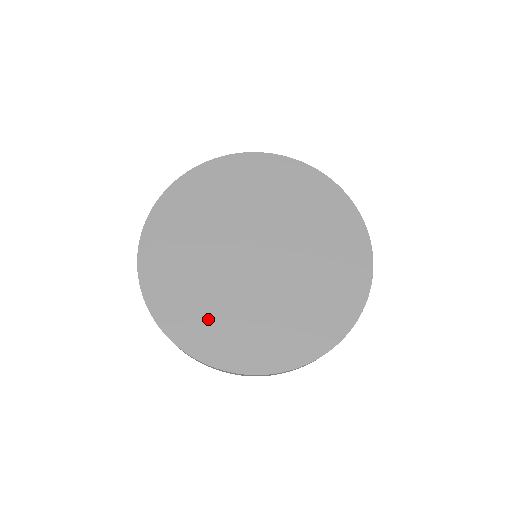
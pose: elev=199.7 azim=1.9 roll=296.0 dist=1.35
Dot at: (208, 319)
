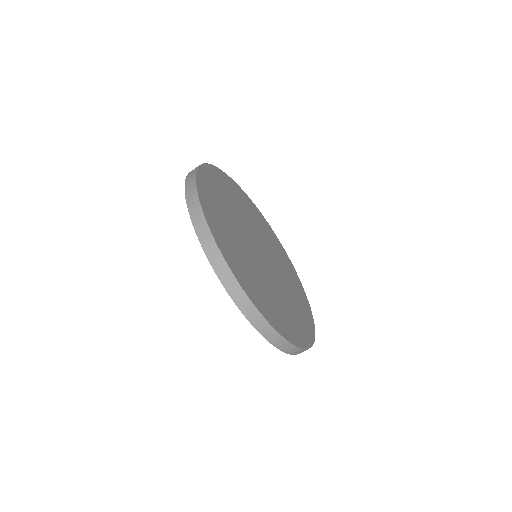
Dot at: (229, 238)
